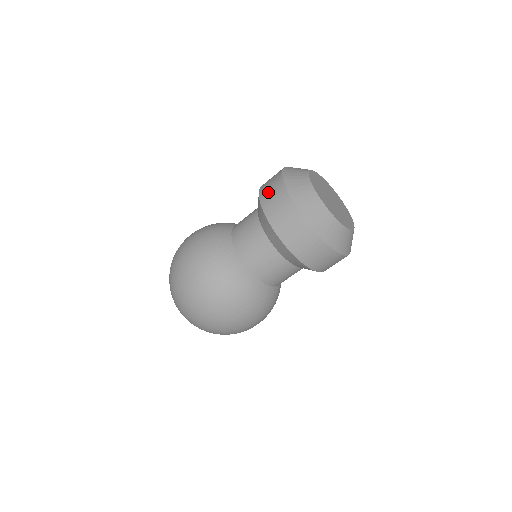
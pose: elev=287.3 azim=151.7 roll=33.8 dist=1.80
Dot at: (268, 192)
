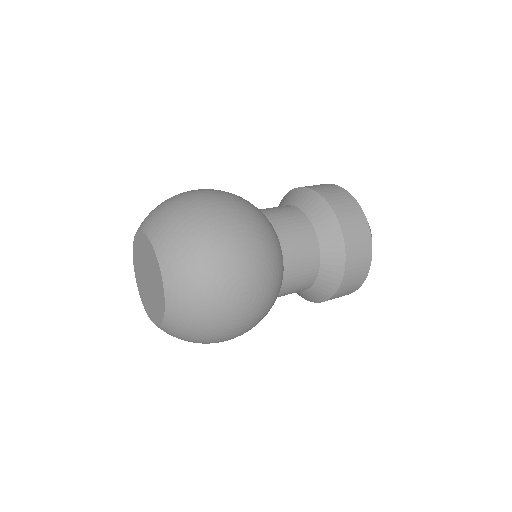
Dot at: occluded
